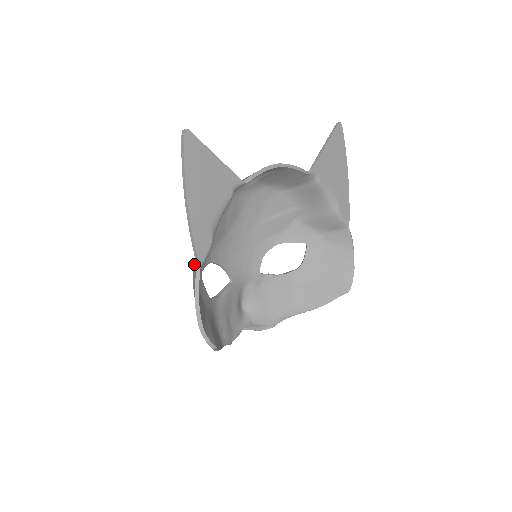
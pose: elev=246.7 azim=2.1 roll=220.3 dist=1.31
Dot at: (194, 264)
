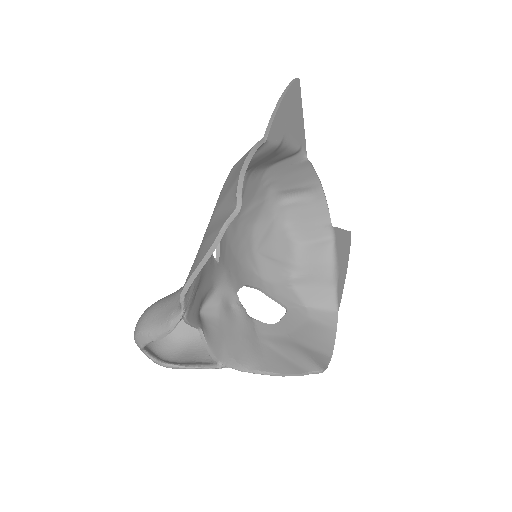
Dot at: occluded
